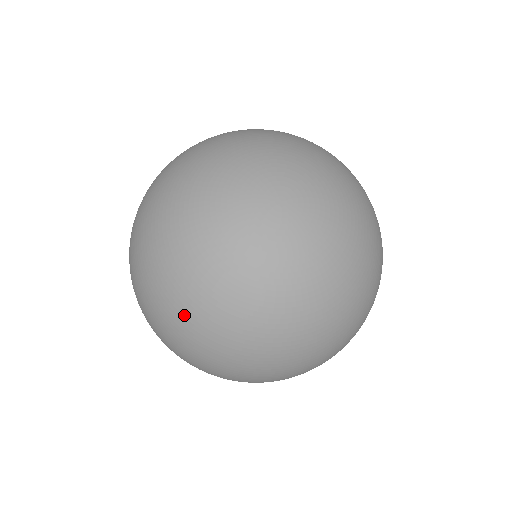
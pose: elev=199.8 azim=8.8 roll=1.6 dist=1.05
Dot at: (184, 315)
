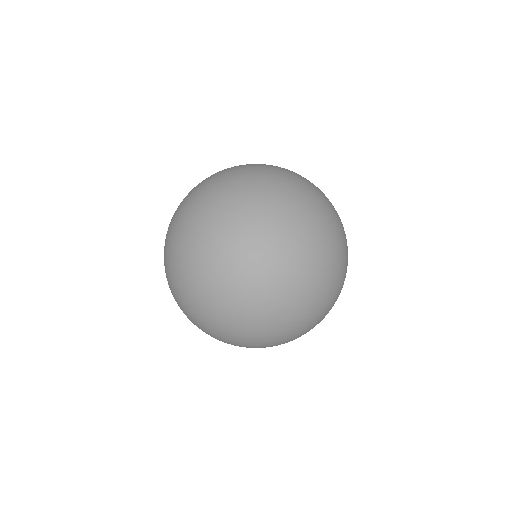
Dot at: (213, 240)
